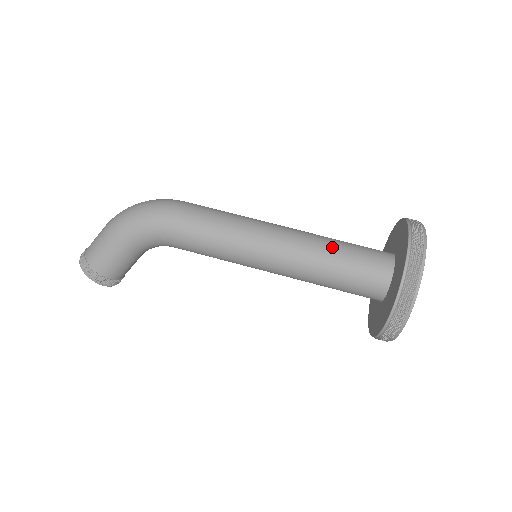
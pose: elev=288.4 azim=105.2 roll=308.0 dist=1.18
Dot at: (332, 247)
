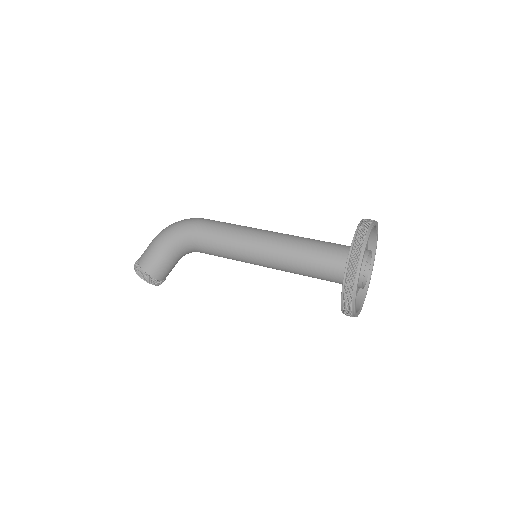
Dot at: (308, 241)
